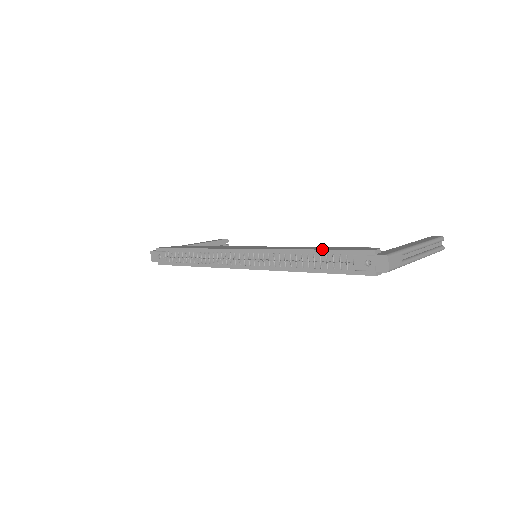
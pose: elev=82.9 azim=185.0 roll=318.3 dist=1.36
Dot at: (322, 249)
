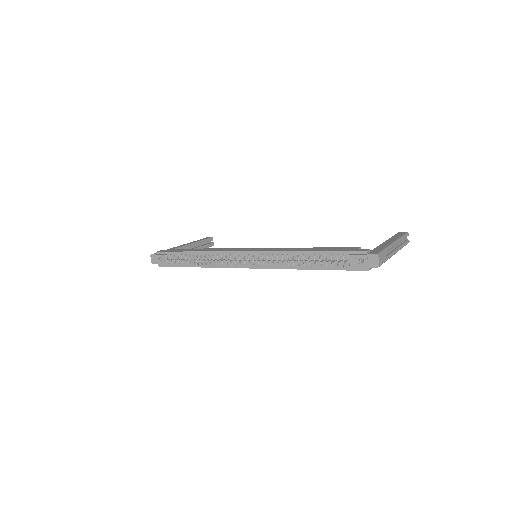
Dot at: (321, 250)
